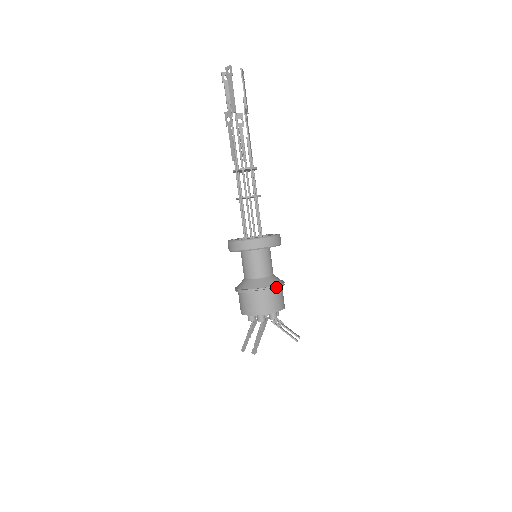
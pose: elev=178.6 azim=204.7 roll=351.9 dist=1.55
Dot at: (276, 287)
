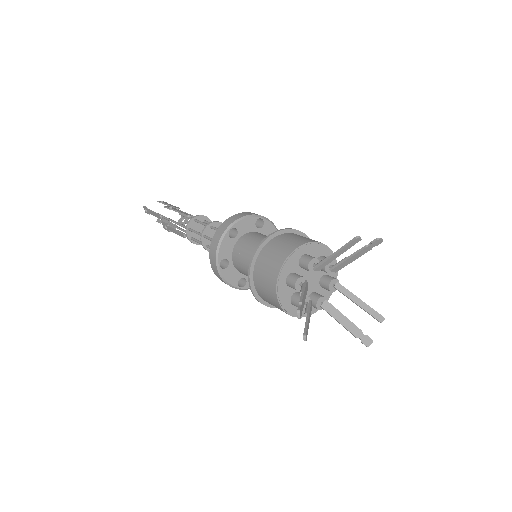
Dot at: (268, 236)
